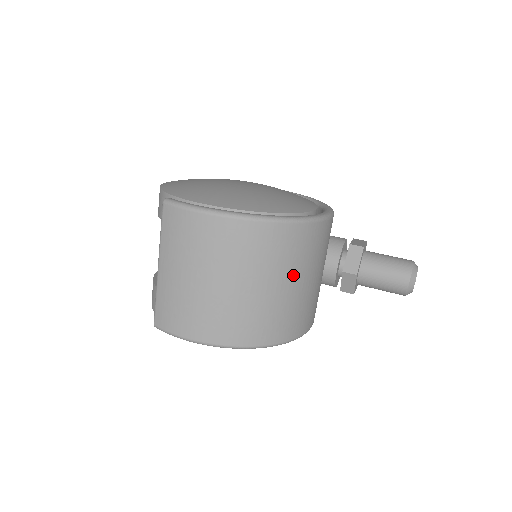
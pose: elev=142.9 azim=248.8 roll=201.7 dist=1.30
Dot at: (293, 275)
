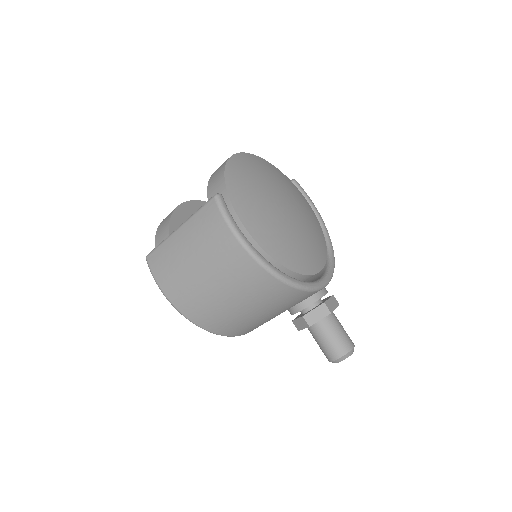
Dot at: (262, 309)
